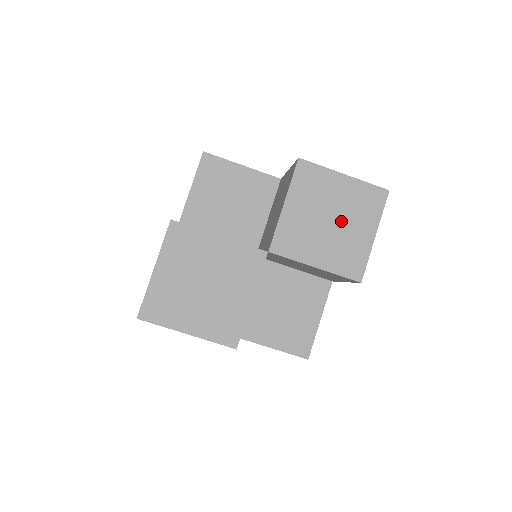
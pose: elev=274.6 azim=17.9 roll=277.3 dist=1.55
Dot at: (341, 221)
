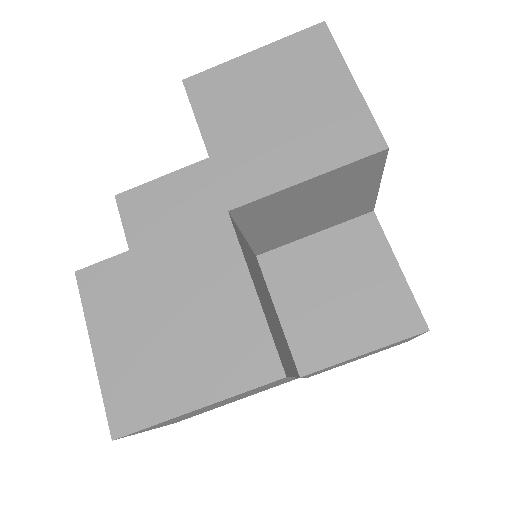
Dot at: occluded
